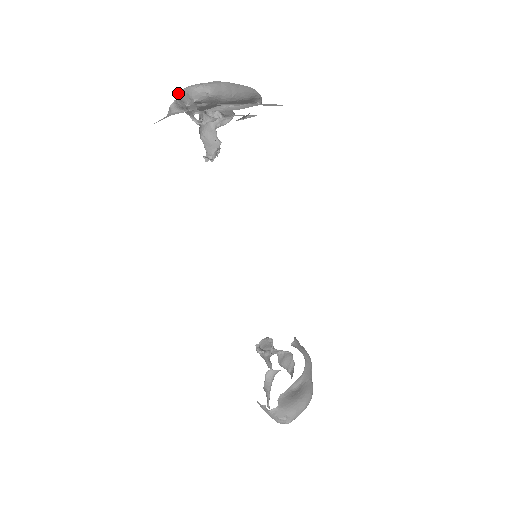
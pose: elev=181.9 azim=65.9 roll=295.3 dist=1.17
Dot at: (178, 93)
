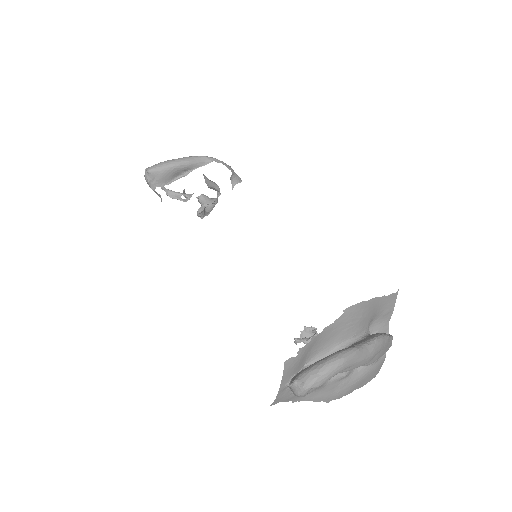
Dot at: occluded
